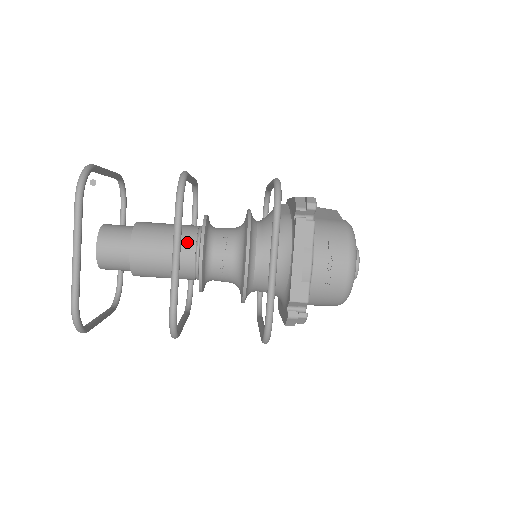
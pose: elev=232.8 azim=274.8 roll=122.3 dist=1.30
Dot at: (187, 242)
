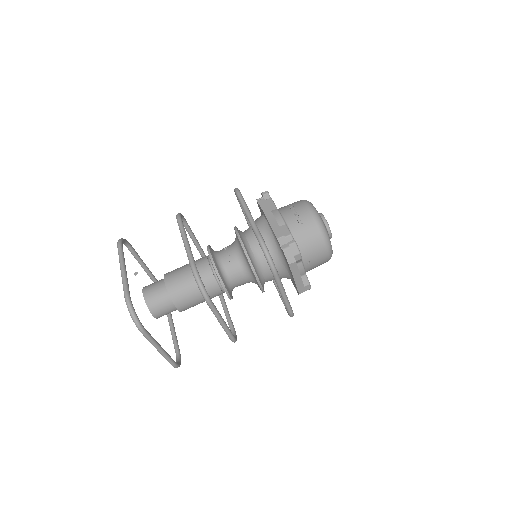
Dot at: (201, 259)
